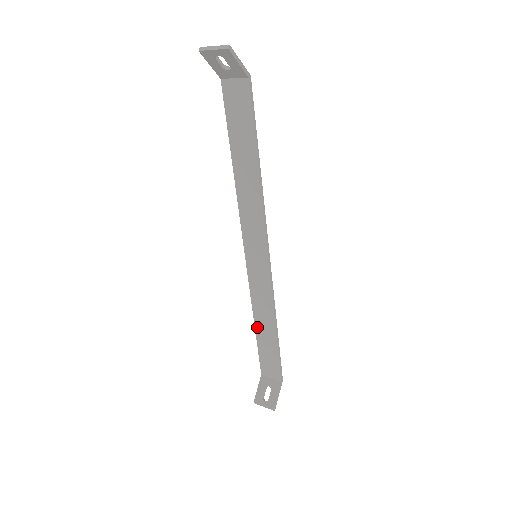
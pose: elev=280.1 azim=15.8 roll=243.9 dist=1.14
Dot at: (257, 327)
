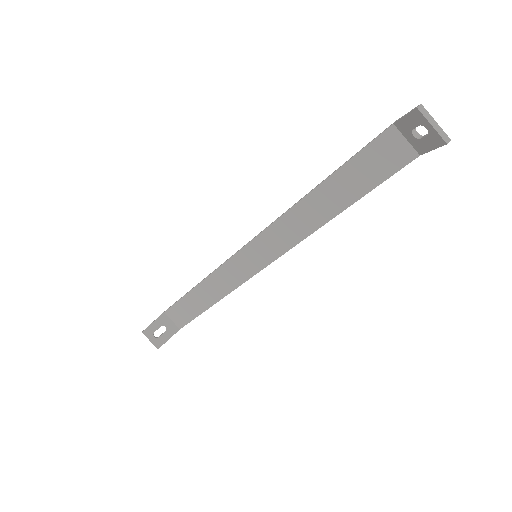
Dot at: (197, 289)
